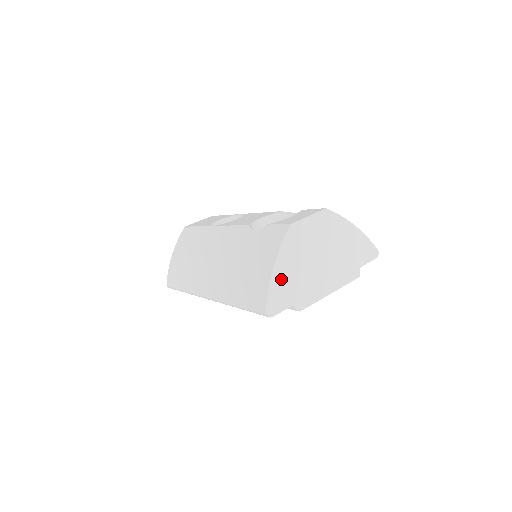
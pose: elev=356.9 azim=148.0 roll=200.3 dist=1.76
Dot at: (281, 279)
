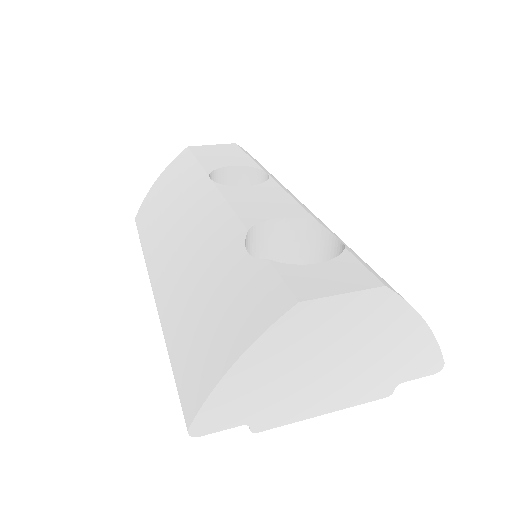
Dot at: (239, 386)
